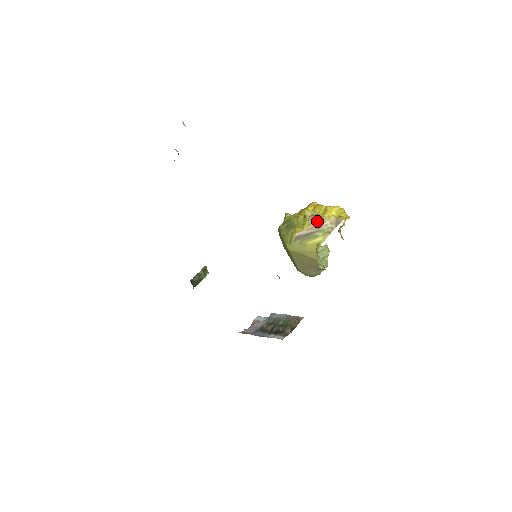
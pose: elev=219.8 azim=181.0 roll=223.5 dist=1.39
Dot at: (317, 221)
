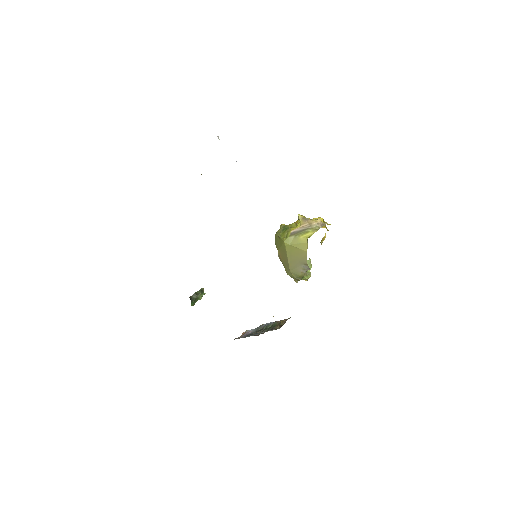
Dot at: (308, 221)
